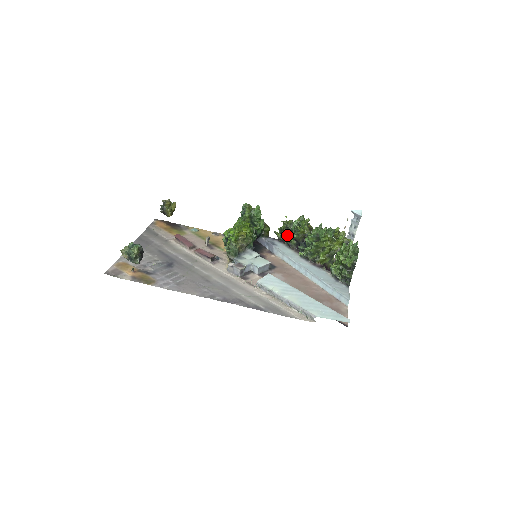
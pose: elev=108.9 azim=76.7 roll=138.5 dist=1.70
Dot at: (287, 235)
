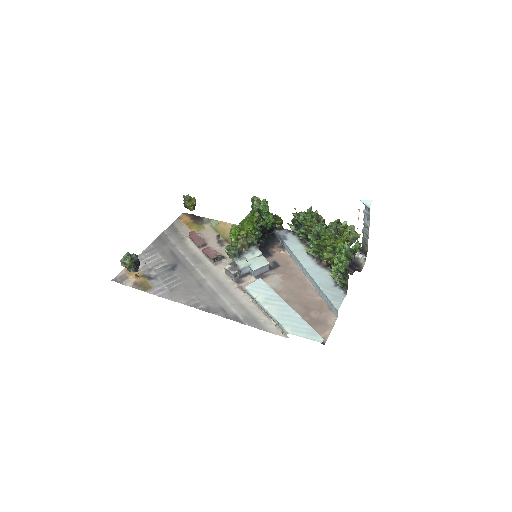
Dot at: (298, 228)
